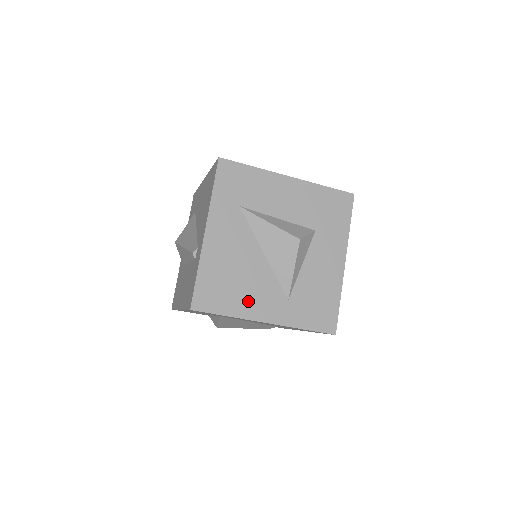
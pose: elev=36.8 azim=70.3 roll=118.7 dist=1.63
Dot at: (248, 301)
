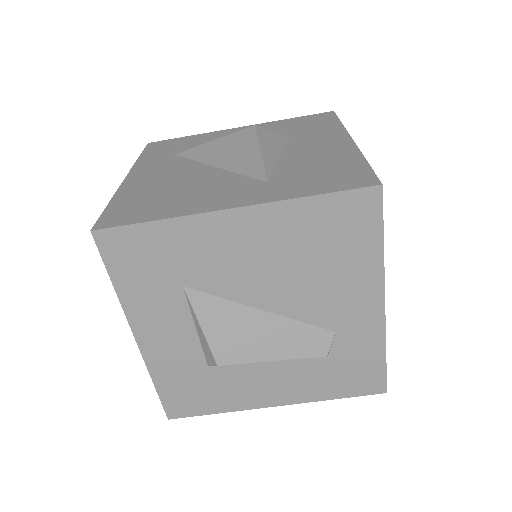
Dot at: (194, 201)
